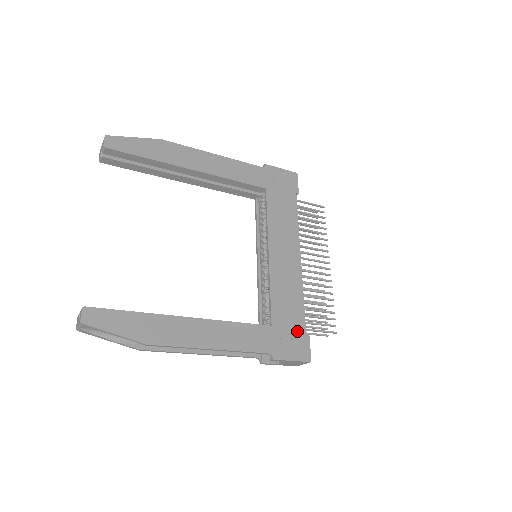
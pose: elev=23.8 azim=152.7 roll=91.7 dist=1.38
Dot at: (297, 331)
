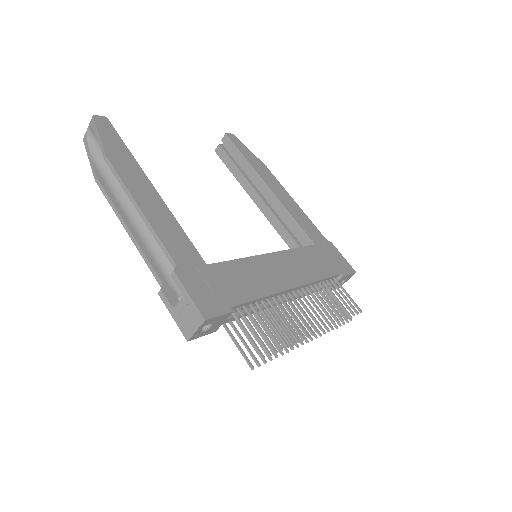
Dot at: (224, 295)
